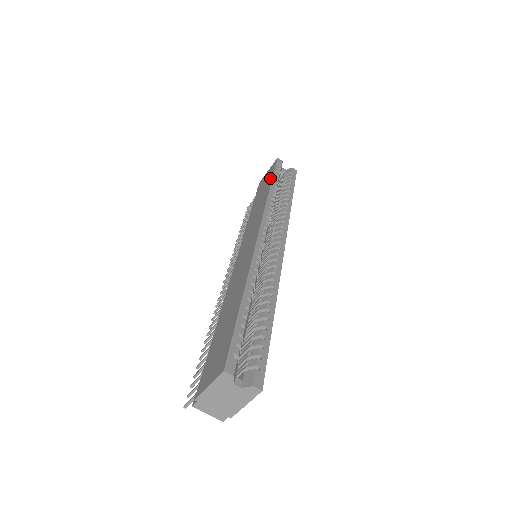
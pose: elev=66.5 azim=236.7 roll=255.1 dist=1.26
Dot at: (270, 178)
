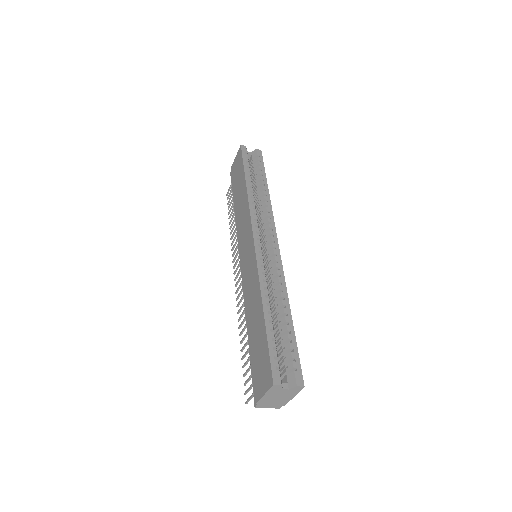
Dot at: (242, 171)
